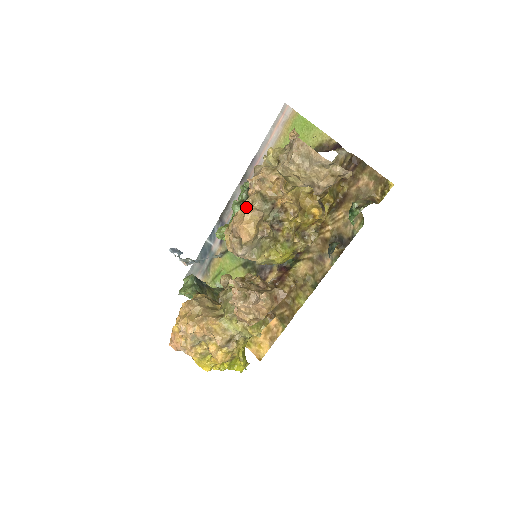
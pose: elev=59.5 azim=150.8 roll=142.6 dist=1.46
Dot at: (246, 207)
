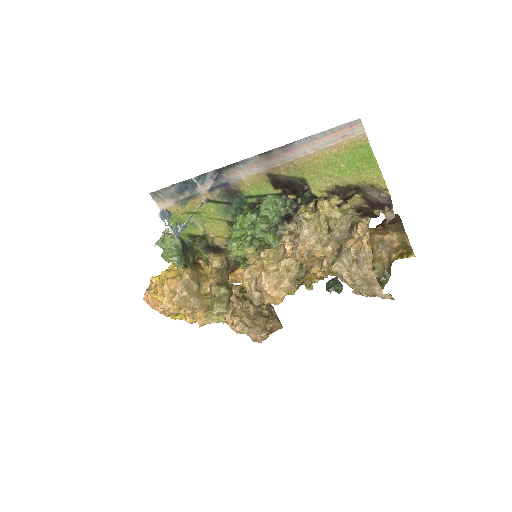
Dot at: (280, 272)
